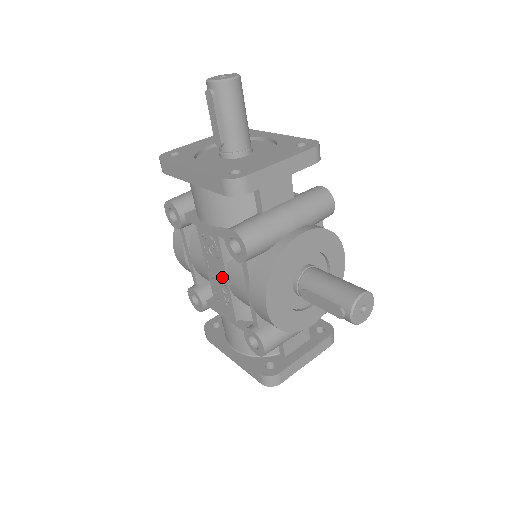
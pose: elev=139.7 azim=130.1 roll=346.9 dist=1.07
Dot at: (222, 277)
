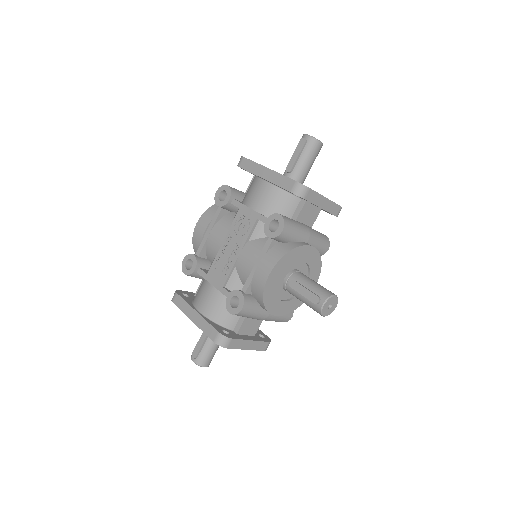
Dot at: (236, 249)
